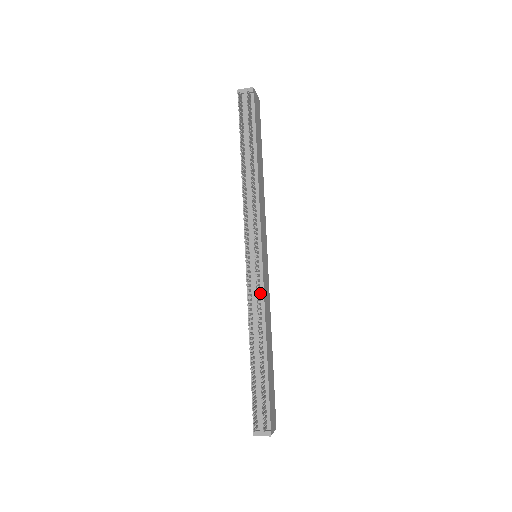
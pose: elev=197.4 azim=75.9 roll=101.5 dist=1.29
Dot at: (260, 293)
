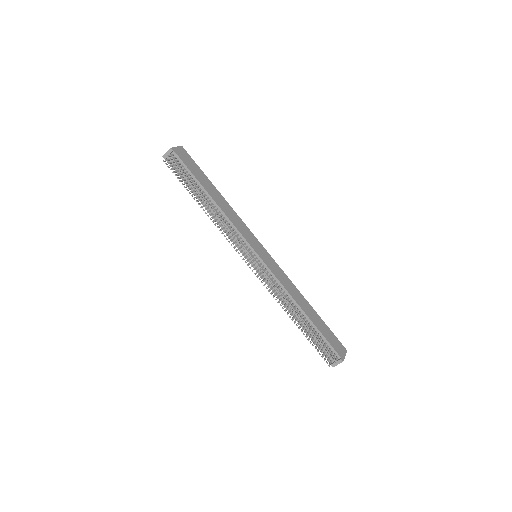
Dot at: (274, 280)
